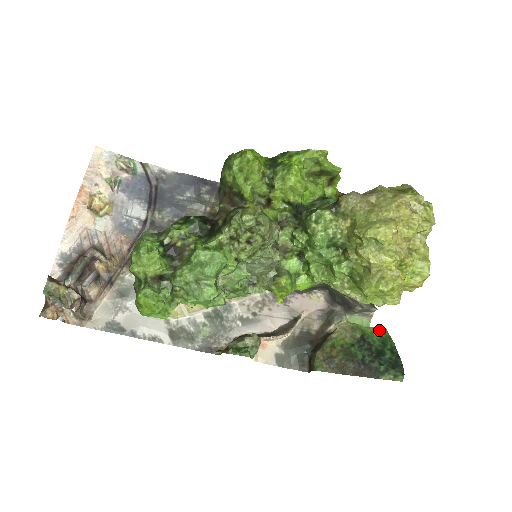
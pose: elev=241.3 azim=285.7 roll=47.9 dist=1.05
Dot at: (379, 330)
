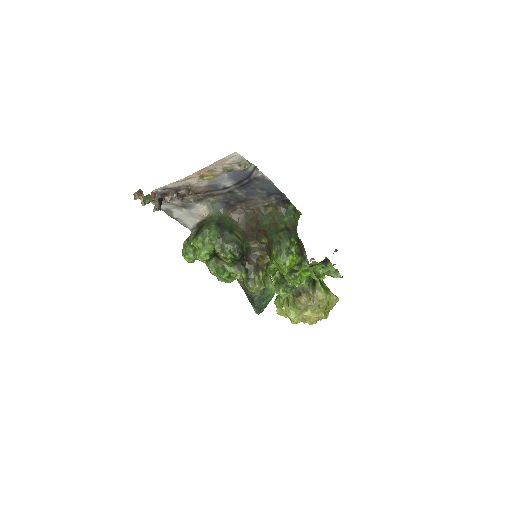
Dot at: occluded
